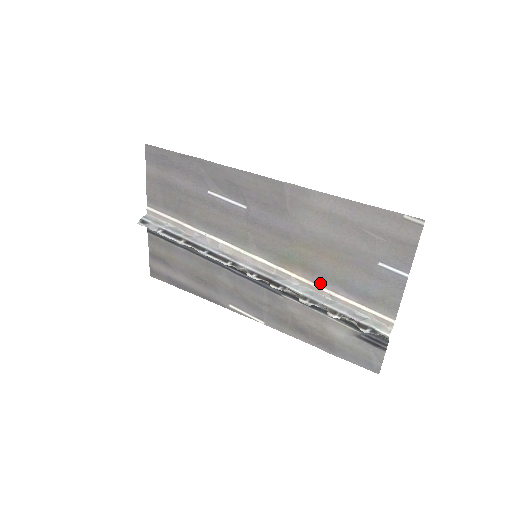
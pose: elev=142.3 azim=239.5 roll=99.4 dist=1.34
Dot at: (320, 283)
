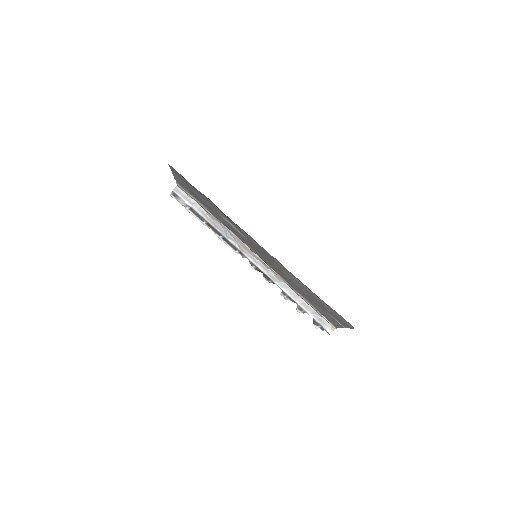
Dot at: (296, 291)
